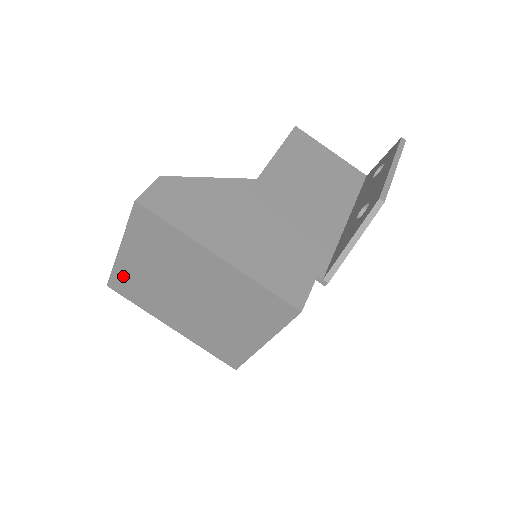
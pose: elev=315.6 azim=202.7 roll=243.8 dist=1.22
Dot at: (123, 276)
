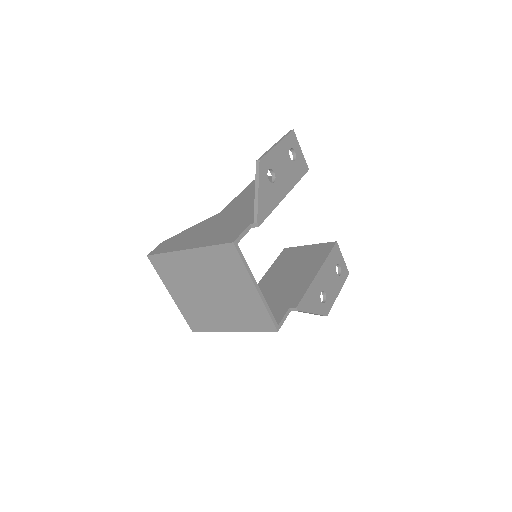
Dot at: (188, 314)
